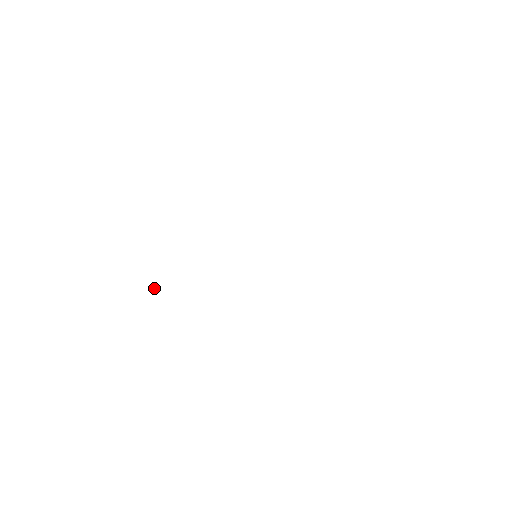
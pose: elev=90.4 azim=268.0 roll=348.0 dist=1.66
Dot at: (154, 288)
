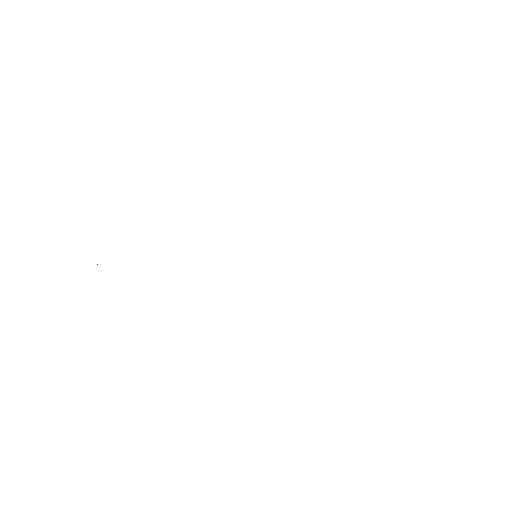
Dot at: (97, 264)
